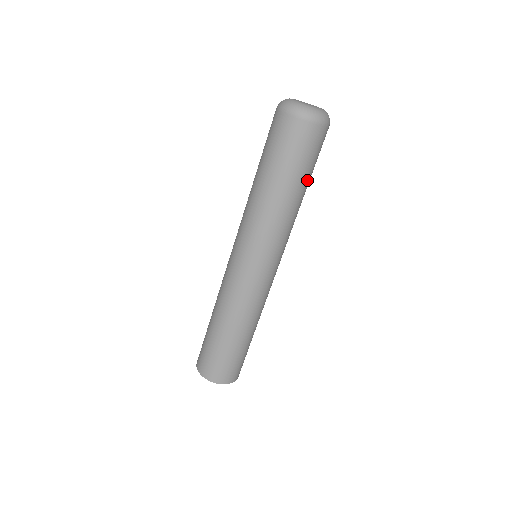
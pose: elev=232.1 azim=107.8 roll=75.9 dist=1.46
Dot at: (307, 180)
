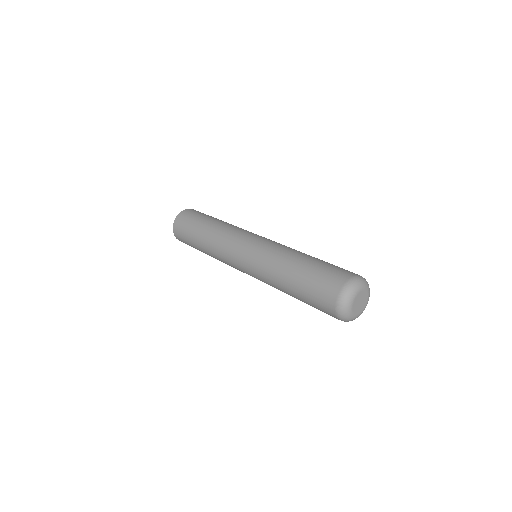
Dot at: occluded
